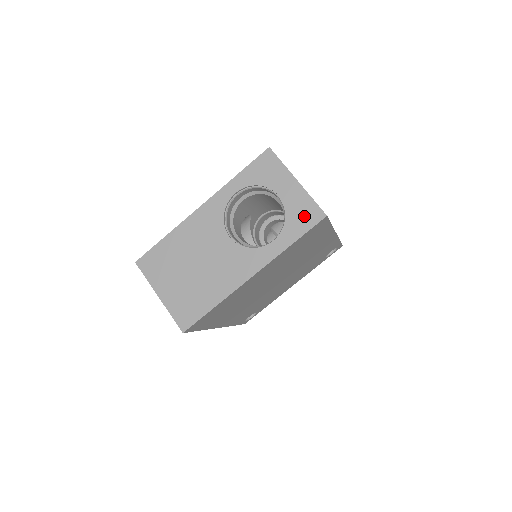
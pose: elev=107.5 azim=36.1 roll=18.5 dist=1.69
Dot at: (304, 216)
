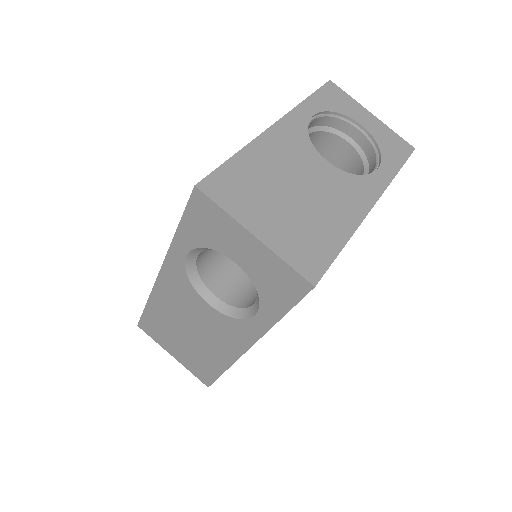
Dot at: (395, 147)
